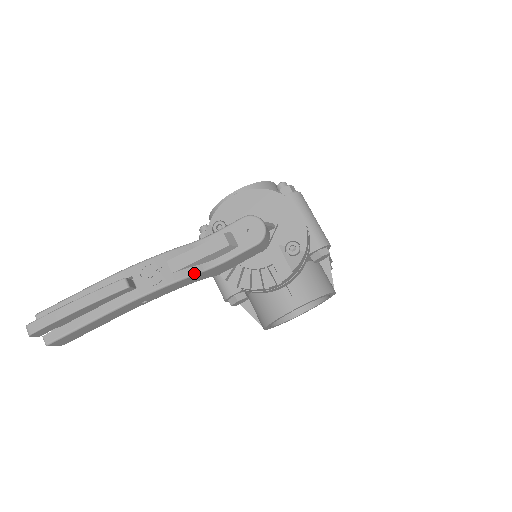
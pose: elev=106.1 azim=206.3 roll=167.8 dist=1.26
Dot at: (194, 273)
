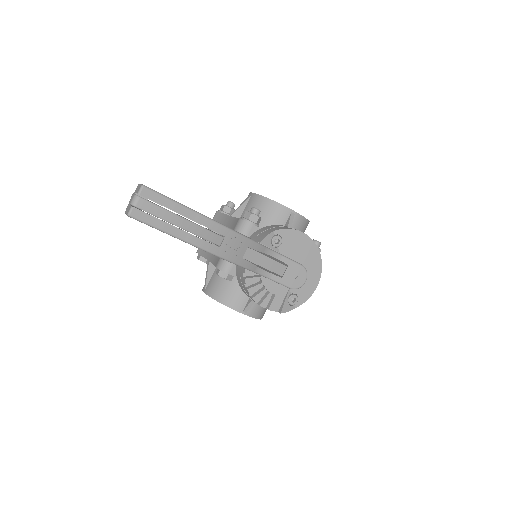
Dot at: (250, 269)
